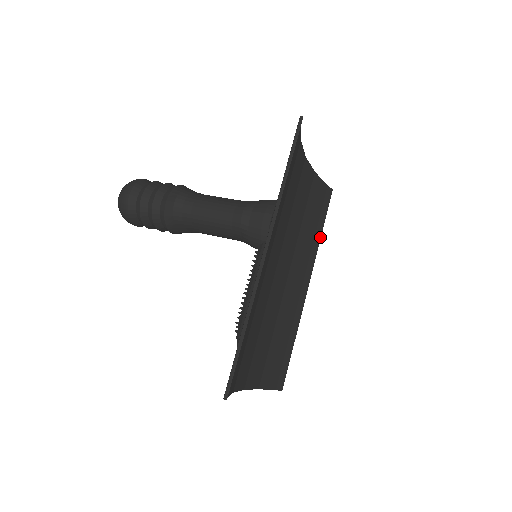
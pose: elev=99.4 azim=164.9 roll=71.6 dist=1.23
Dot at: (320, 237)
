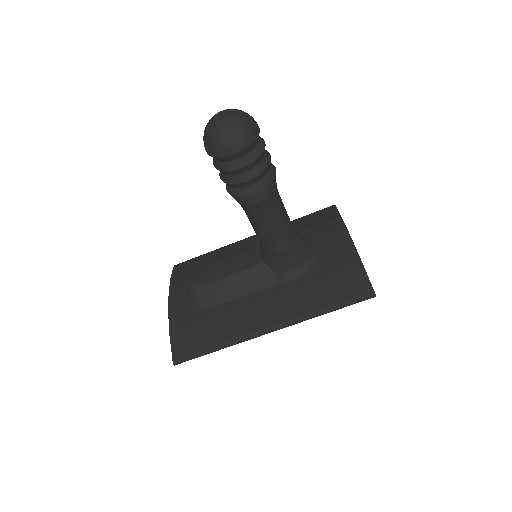
Dot at: occluded
